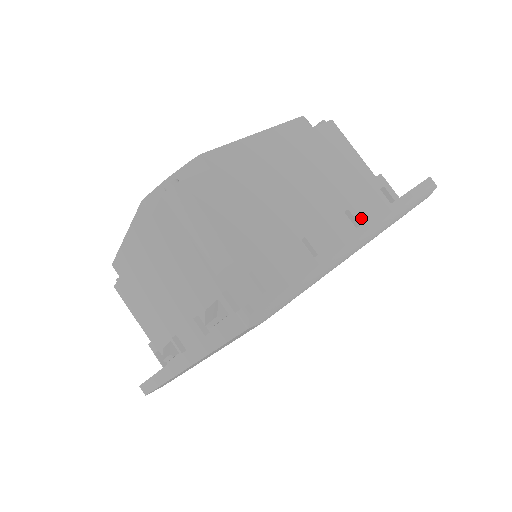
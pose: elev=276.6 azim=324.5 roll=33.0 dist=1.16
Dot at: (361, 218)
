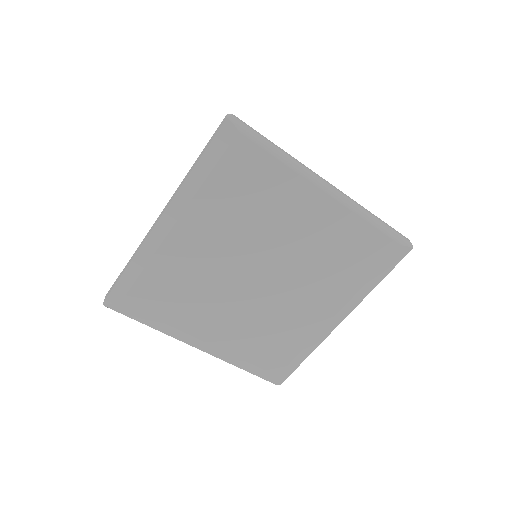
Dot at: occluded
